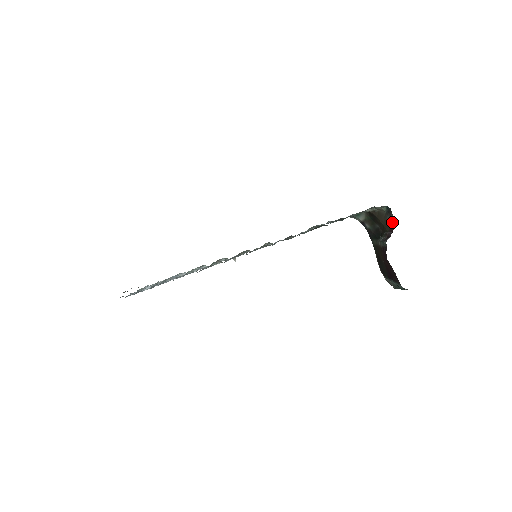
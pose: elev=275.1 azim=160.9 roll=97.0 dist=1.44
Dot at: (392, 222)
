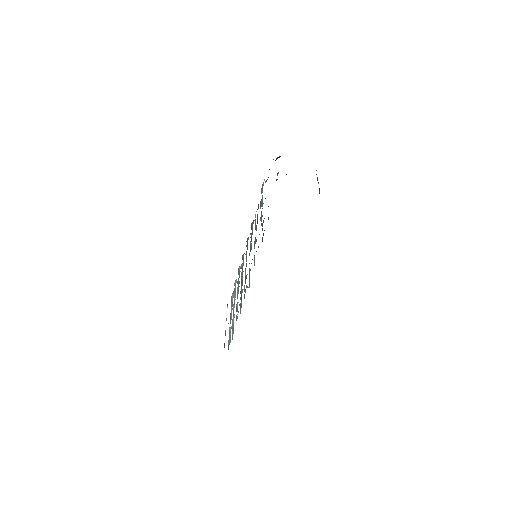
Dot at: occluded
